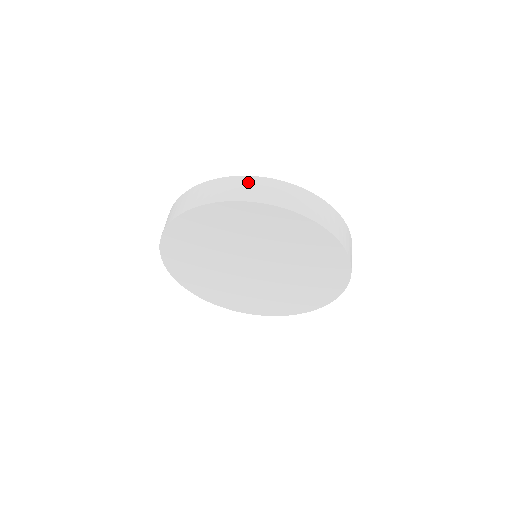
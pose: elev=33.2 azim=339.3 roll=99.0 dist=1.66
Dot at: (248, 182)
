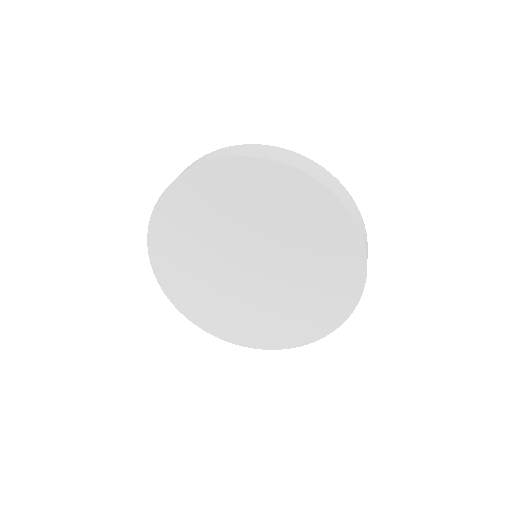
Dot at: (302, 159)
